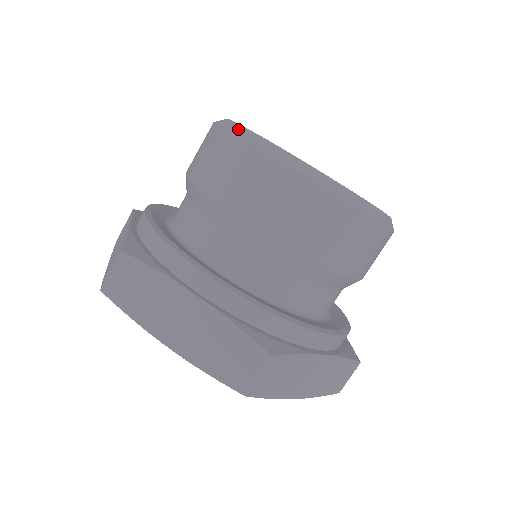
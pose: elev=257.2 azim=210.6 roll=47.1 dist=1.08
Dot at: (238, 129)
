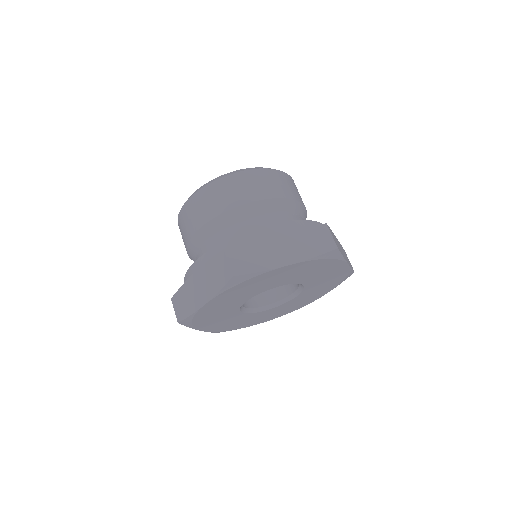
Dot at: occluded
